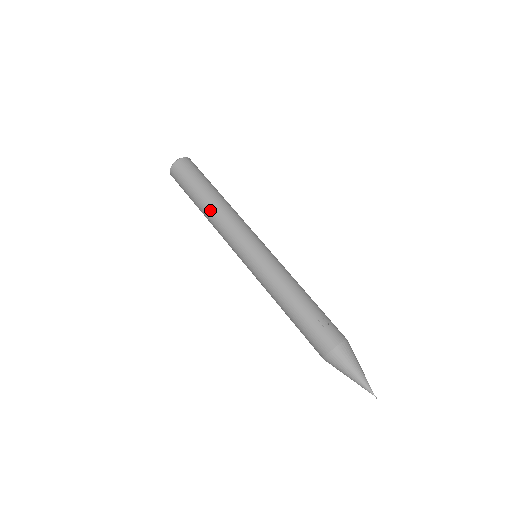
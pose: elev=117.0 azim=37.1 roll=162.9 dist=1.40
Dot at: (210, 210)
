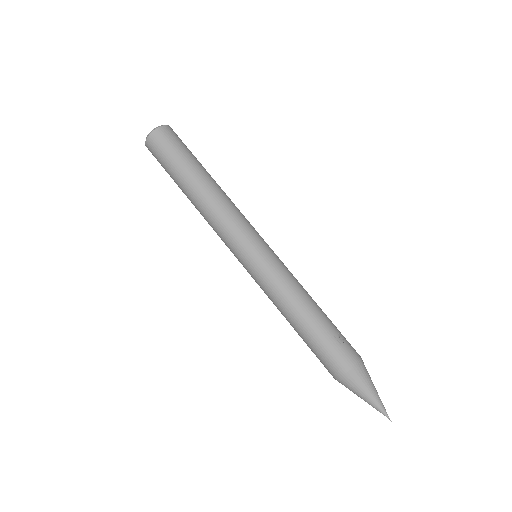
Dot at: (202, 196)
